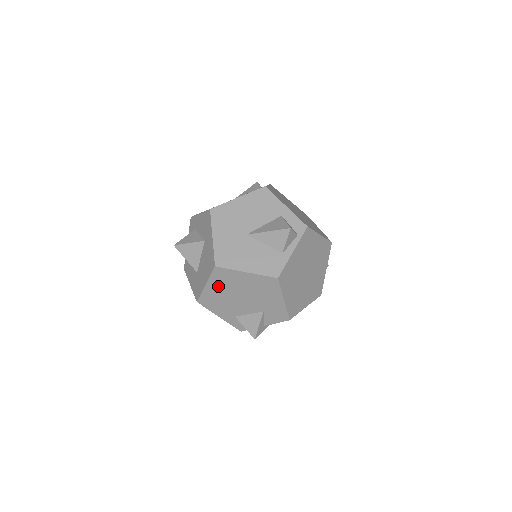
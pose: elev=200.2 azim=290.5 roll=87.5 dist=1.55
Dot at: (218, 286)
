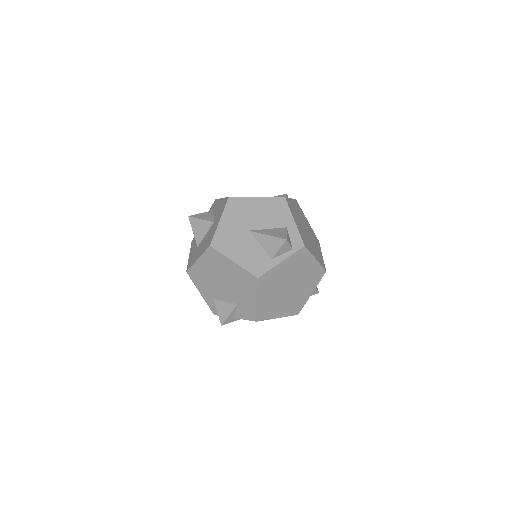
Dot at: (207, 265)
